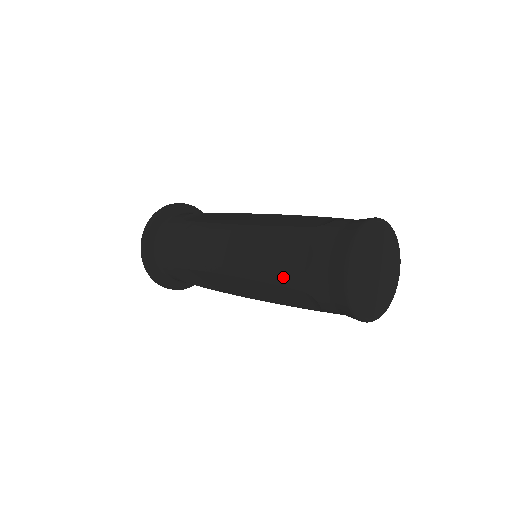
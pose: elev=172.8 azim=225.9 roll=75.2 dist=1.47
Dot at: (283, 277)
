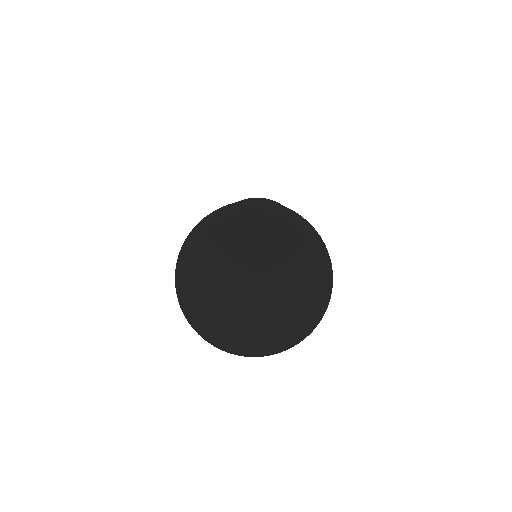
Dot at: occluded
